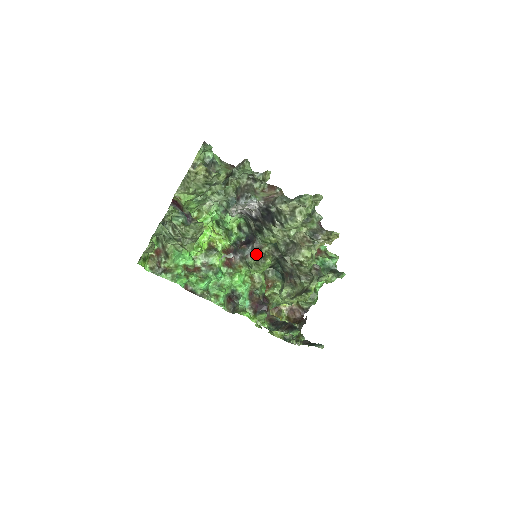
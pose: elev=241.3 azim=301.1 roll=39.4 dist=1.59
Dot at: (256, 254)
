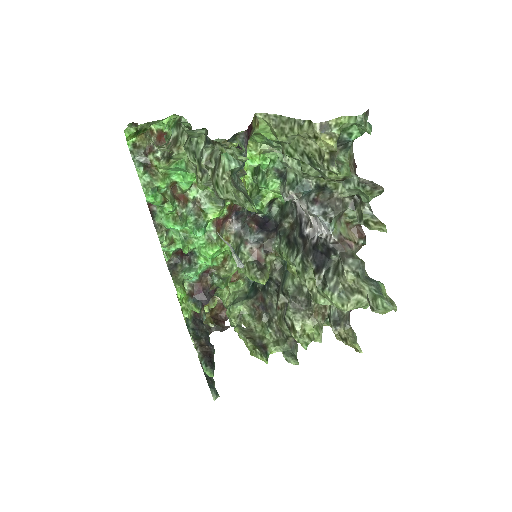
Dot at: (258, 254)
